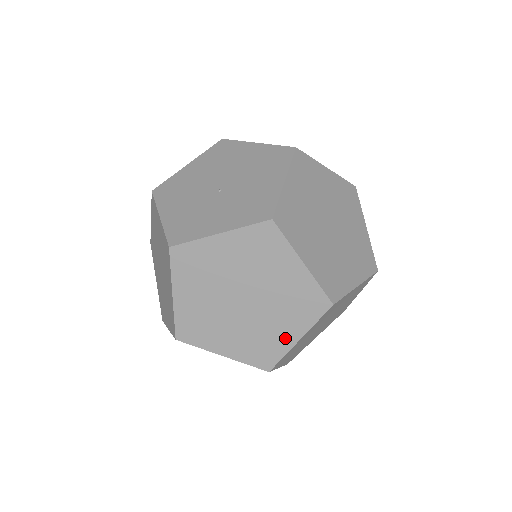
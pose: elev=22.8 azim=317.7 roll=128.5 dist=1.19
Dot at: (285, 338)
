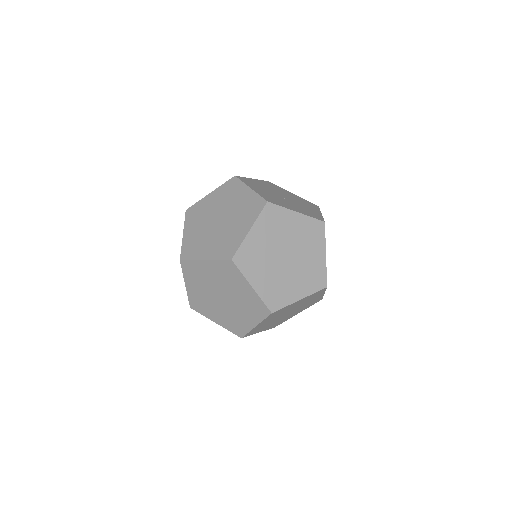
Dot at: (293, 294)
